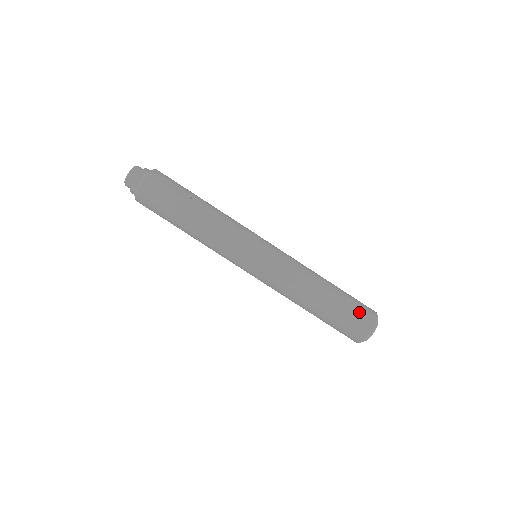
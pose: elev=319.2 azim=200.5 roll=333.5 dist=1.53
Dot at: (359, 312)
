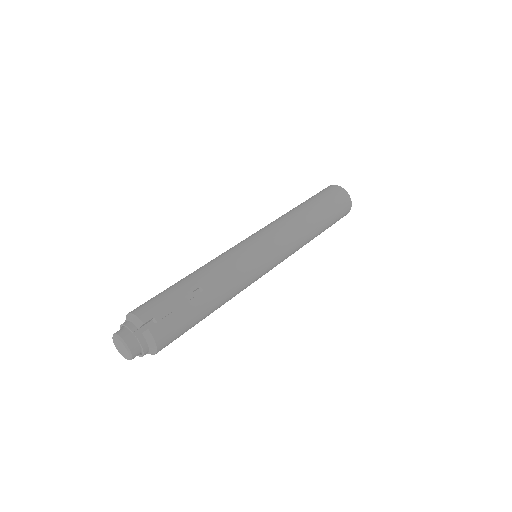
Dot at: (339, 202)
